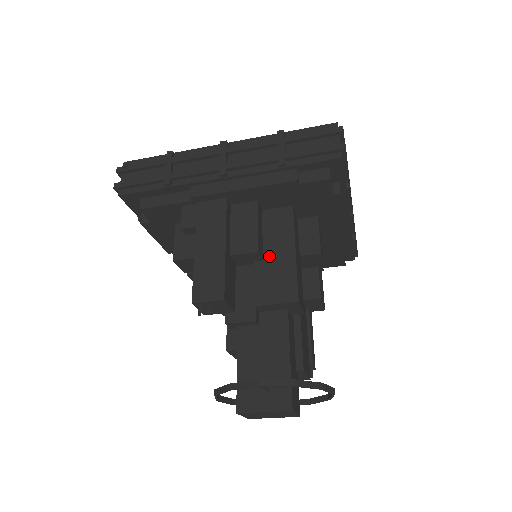
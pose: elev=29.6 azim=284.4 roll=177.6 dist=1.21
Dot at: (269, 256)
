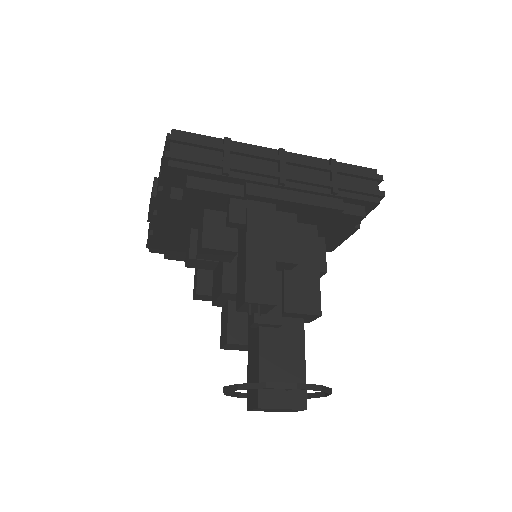
Dot at: (297, 267)
